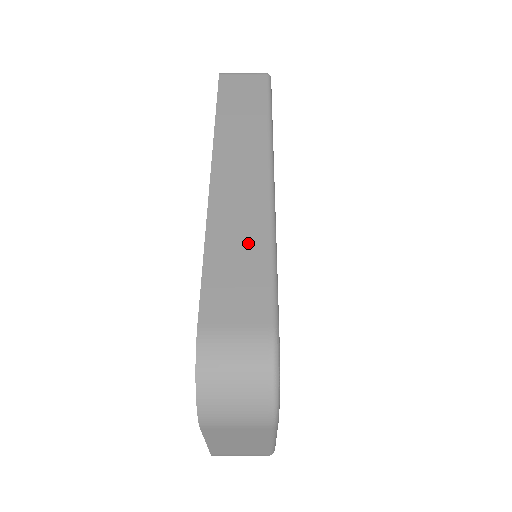
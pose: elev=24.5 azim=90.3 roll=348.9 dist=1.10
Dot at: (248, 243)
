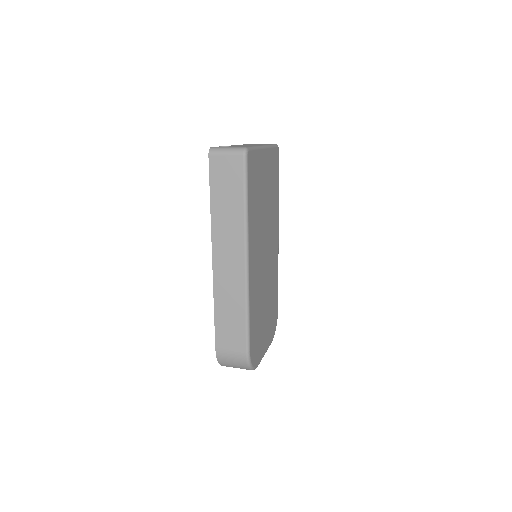
Dot at: (235, 309)
